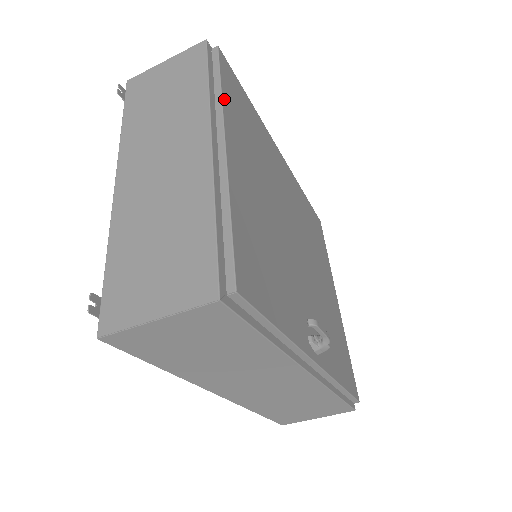
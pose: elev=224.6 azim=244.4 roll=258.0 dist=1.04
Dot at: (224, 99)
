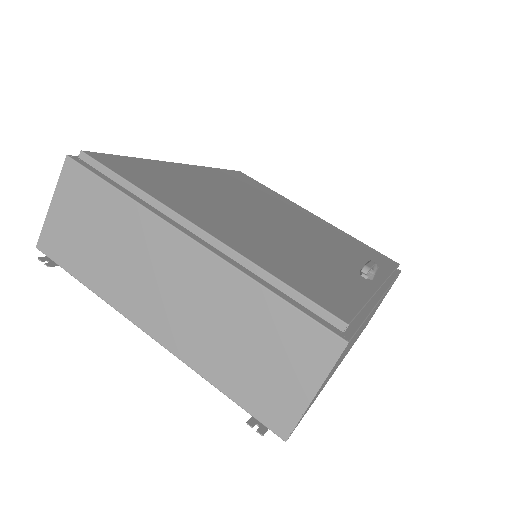
Dot at: (148, 192)
